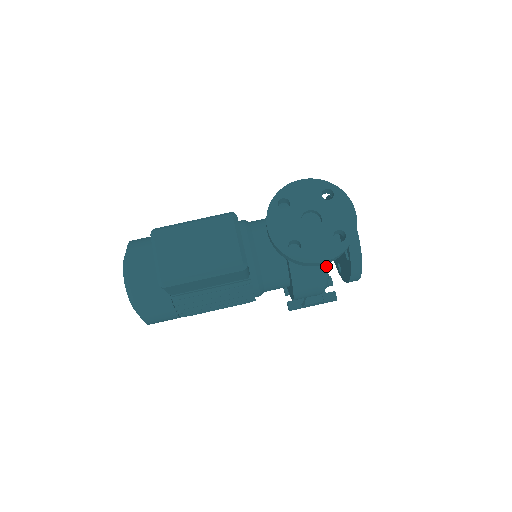
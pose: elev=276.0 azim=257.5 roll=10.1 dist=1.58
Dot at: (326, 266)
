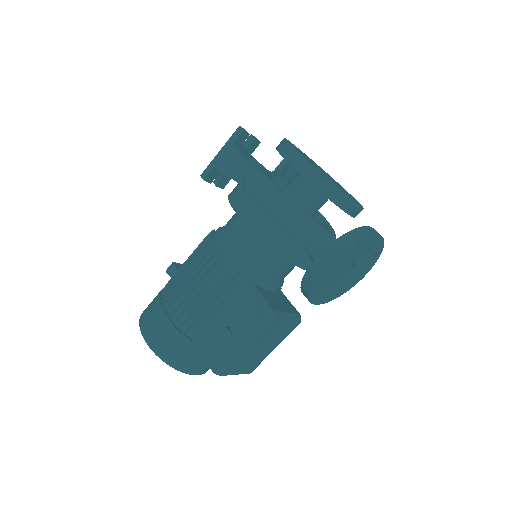
Dot at: occluded
